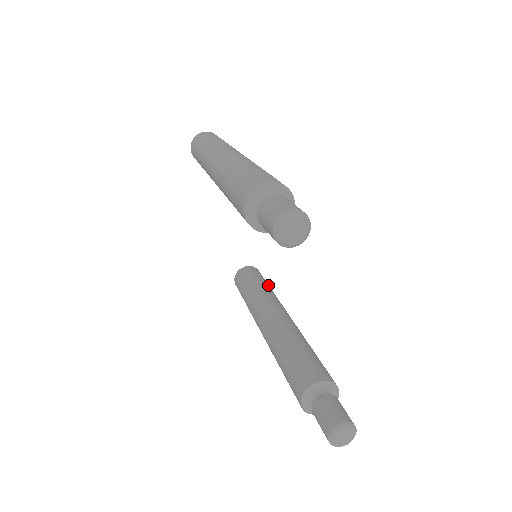
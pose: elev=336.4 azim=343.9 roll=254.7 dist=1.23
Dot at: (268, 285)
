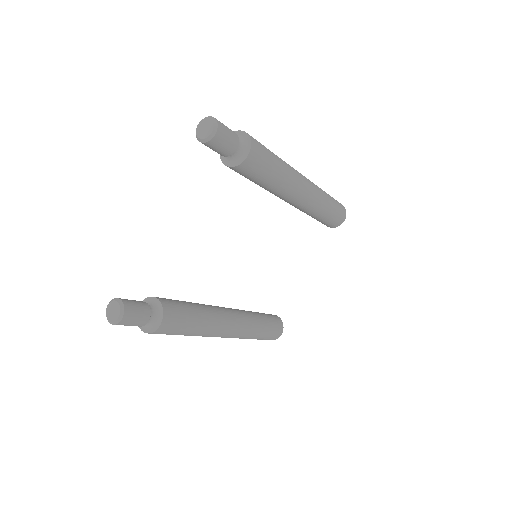
Dot at: (265, 326)
